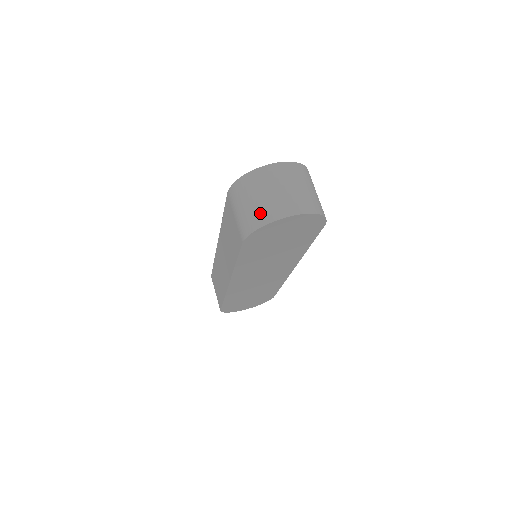
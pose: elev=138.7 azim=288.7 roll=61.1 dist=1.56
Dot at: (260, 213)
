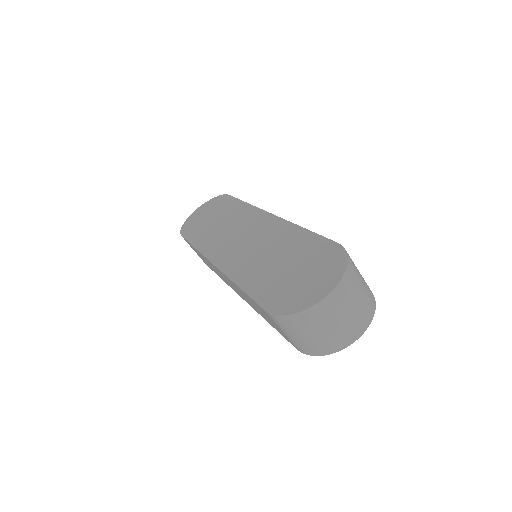
Dot at: (323, 345)
